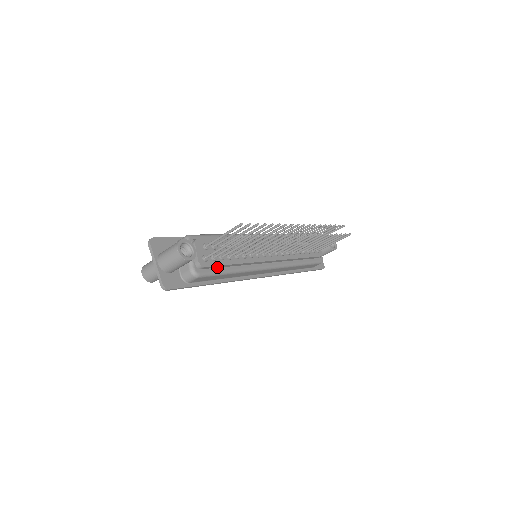
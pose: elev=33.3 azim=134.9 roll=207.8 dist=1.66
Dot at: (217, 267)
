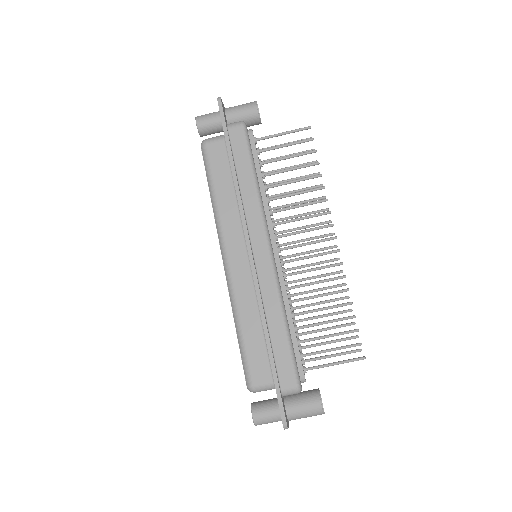
Dot at: occluded
